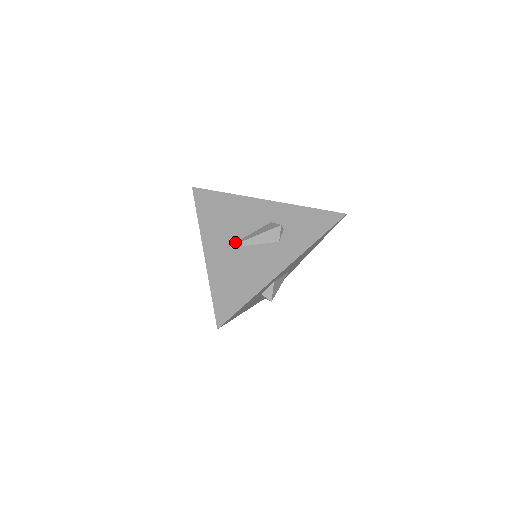
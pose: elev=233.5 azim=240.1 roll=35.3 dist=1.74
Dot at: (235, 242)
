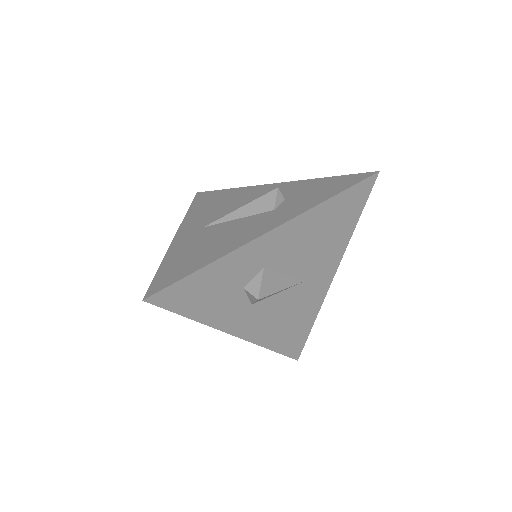
Dot at: (218, 220)
